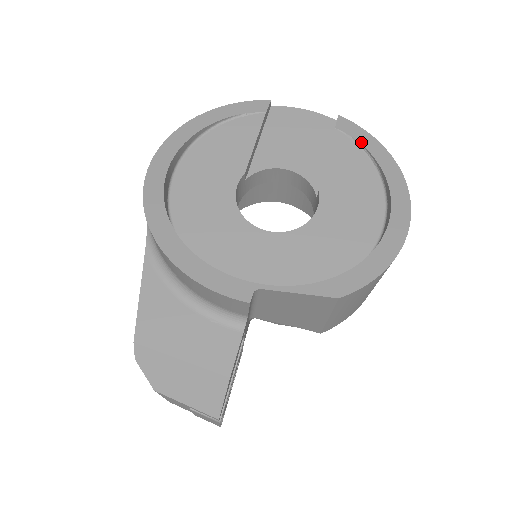
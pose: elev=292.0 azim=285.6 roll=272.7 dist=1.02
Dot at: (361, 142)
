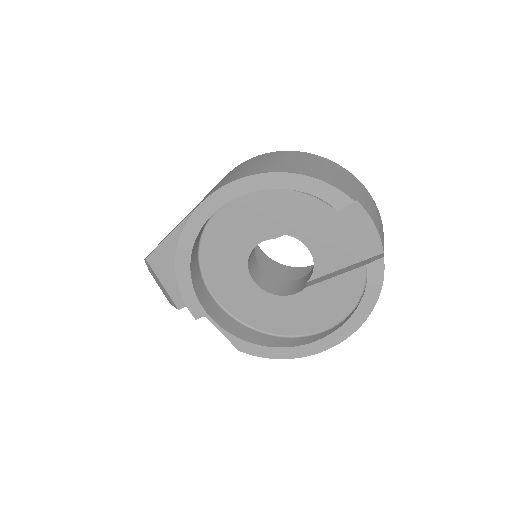
Dot at: (367, 289)
